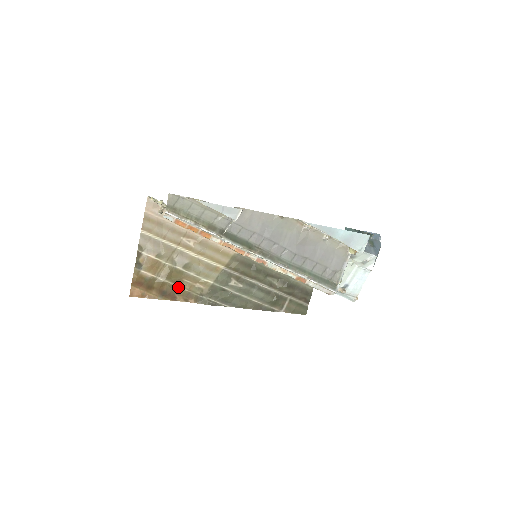
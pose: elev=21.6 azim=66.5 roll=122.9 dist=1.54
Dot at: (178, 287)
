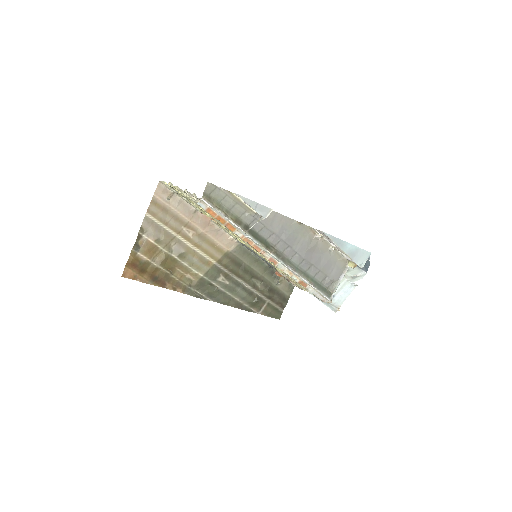
Dot at: (170, 275)
